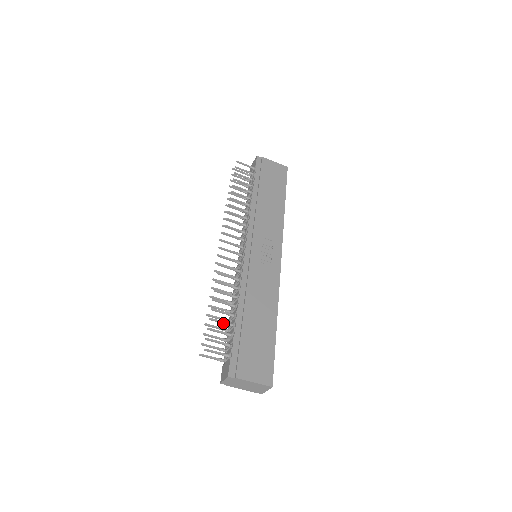
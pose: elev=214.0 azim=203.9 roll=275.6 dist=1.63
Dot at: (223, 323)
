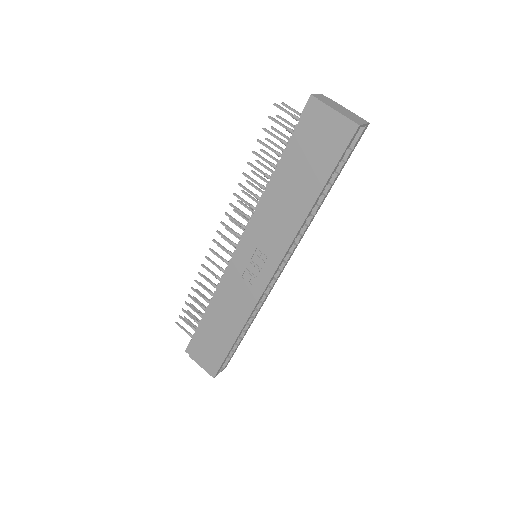
Dot at: (195, 311)
